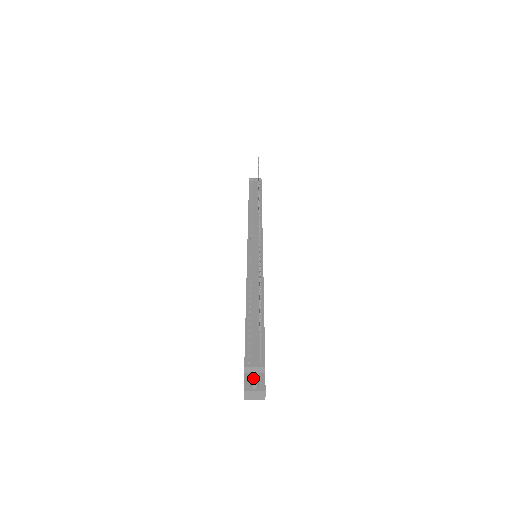
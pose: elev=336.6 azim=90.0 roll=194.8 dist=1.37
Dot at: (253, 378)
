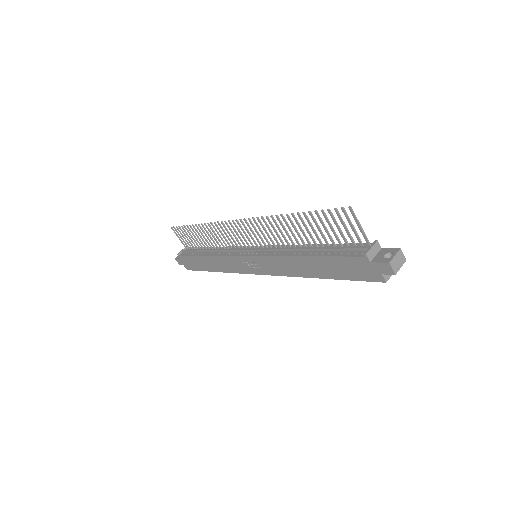
Dot at: (380, 256)
